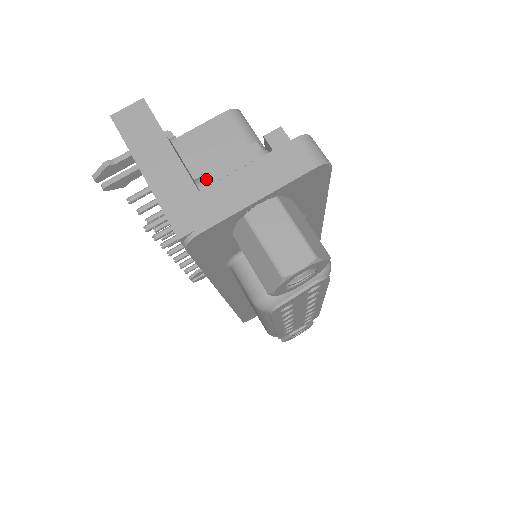
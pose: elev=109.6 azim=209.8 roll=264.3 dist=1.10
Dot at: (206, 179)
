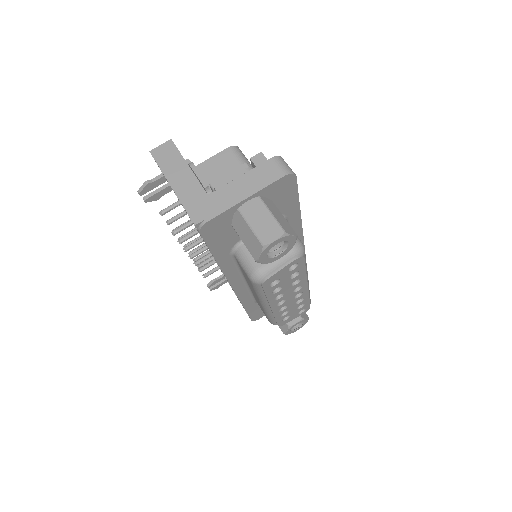
Dot at: (213, 188)
